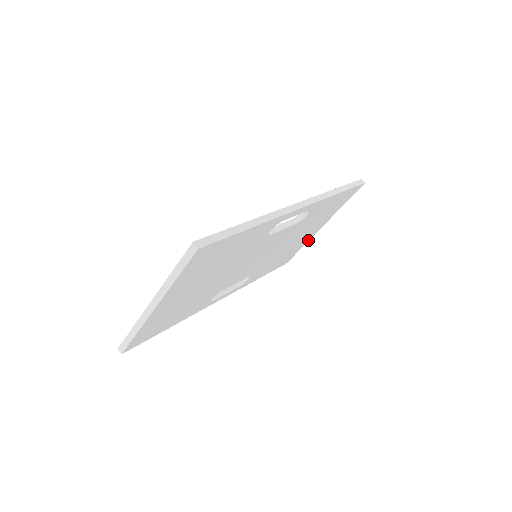
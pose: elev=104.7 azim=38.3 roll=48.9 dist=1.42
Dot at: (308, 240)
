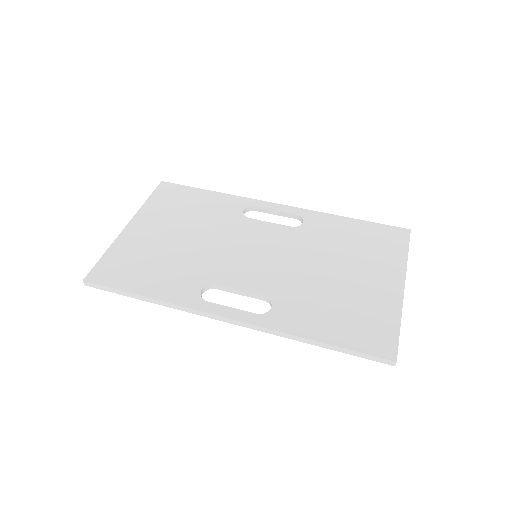
Dot at: occluded
